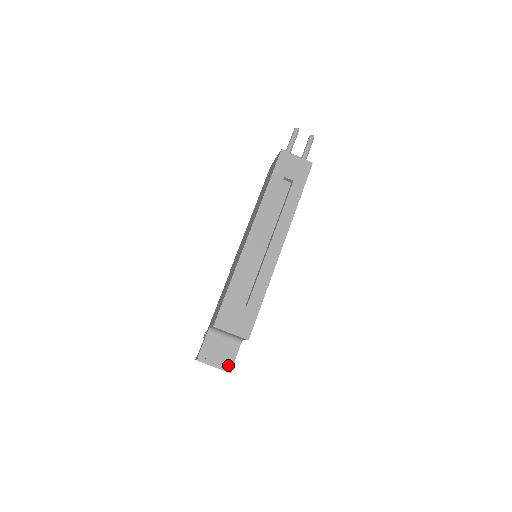
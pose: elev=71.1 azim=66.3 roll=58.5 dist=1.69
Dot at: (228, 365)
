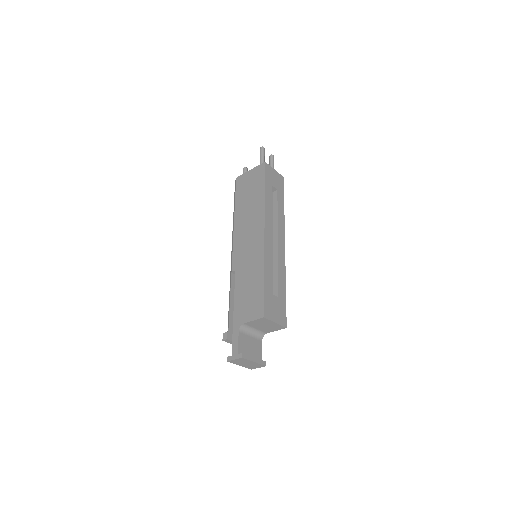
Dot at: occluded
